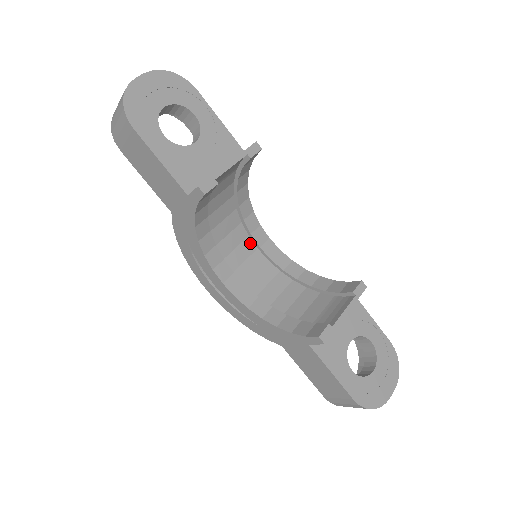
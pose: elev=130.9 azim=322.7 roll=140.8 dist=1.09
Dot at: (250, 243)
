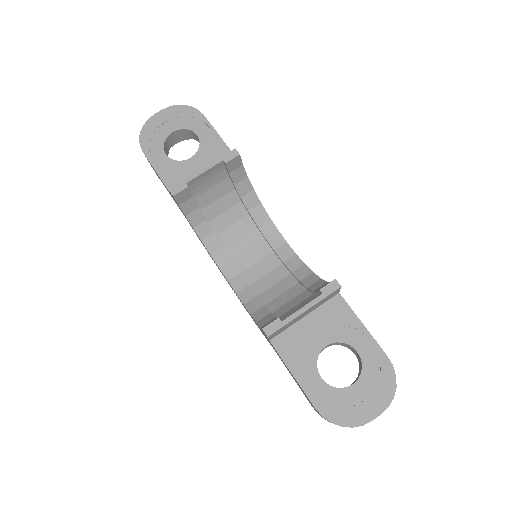
Dot at: (266, 246)
